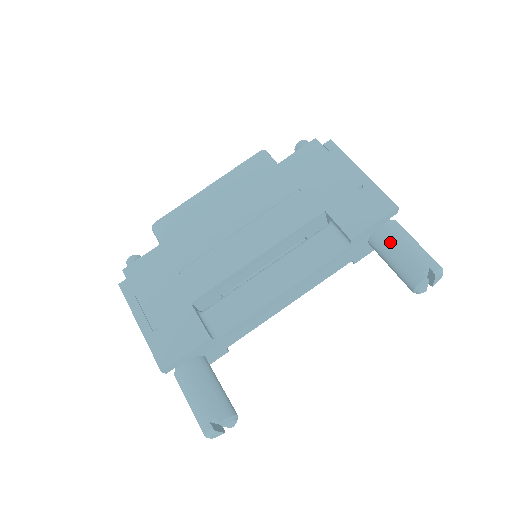
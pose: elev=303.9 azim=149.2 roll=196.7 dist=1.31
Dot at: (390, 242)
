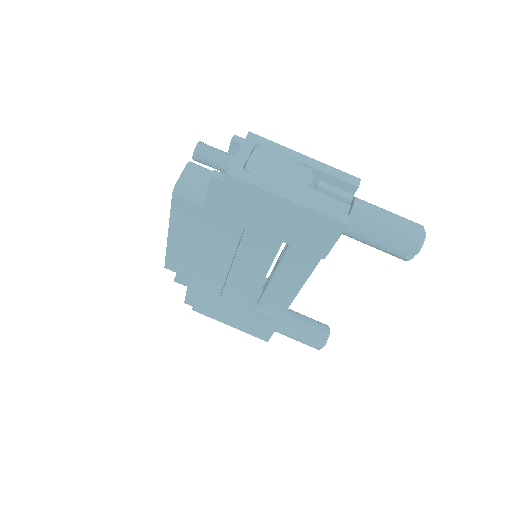
Dot at: (359, 240)
